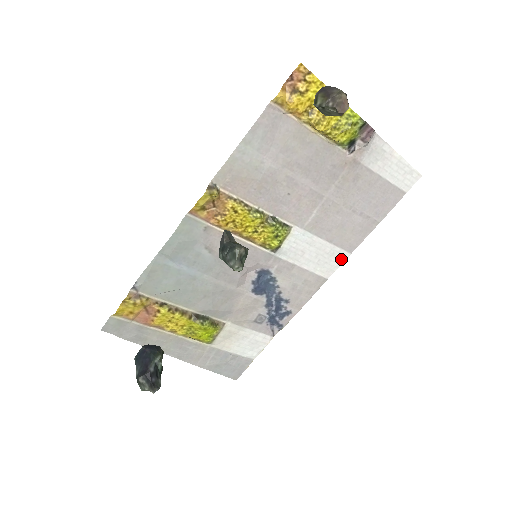
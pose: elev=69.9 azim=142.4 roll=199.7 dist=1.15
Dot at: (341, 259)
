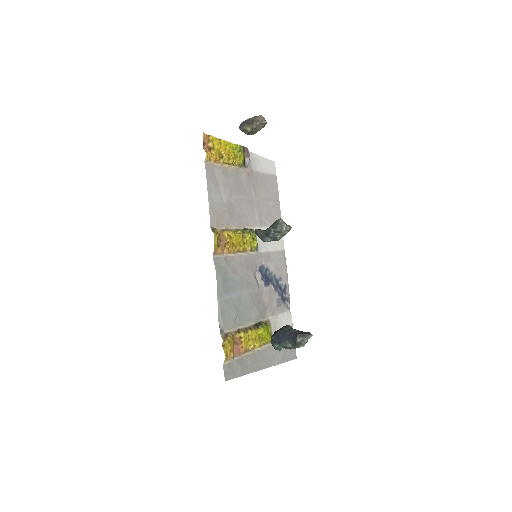
Dot at: occluded
